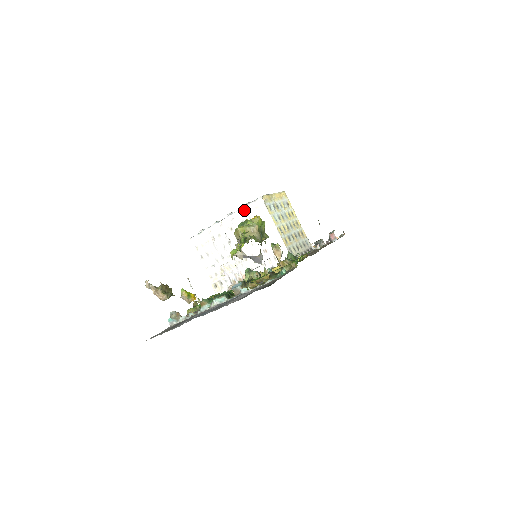
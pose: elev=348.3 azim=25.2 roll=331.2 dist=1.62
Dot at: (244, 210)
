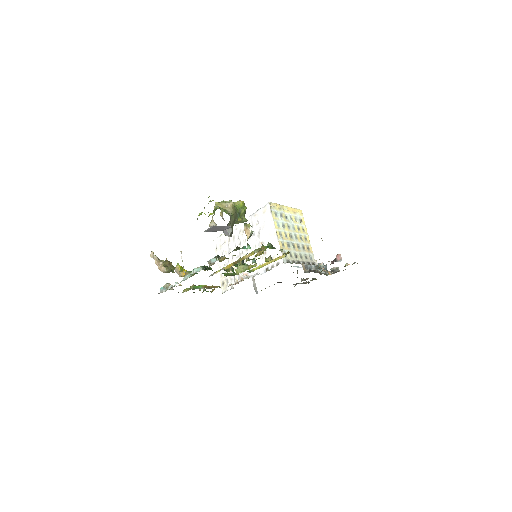
Dot at: (255, 214)
